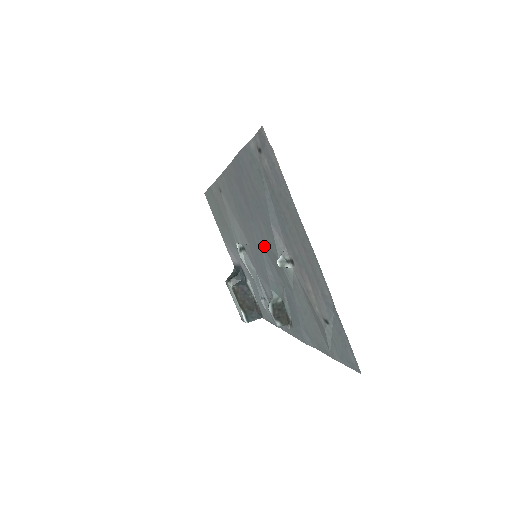
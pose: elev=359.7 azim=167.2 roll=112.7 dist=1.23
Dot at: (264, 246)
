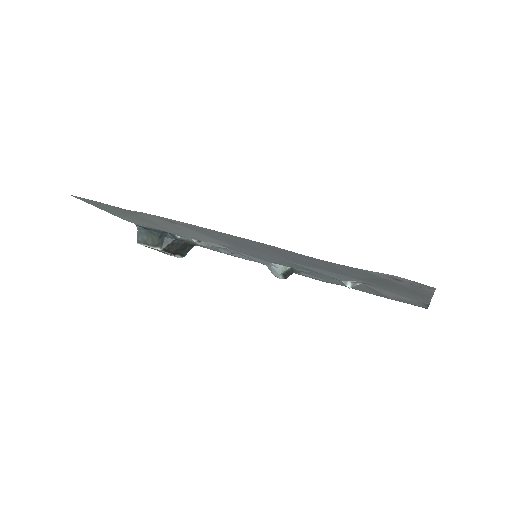
Dot at: occluded
